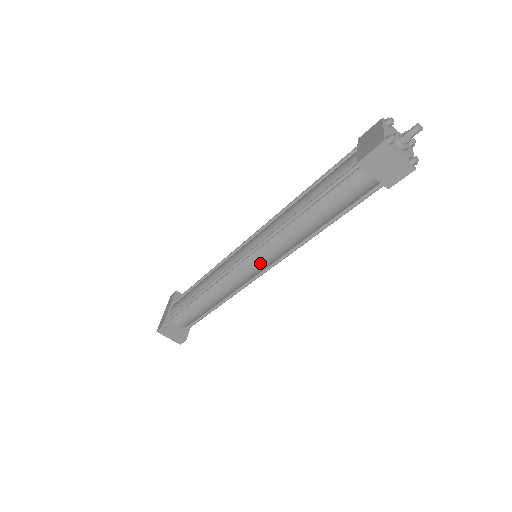
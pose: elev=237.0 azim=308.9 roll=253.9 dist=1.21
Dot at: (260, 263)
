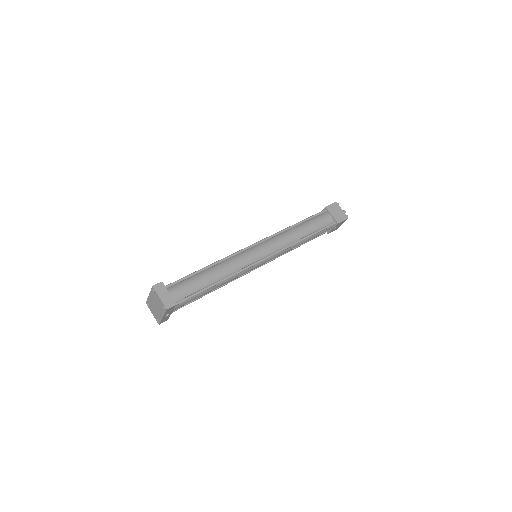
Dot at: (265, 249)
